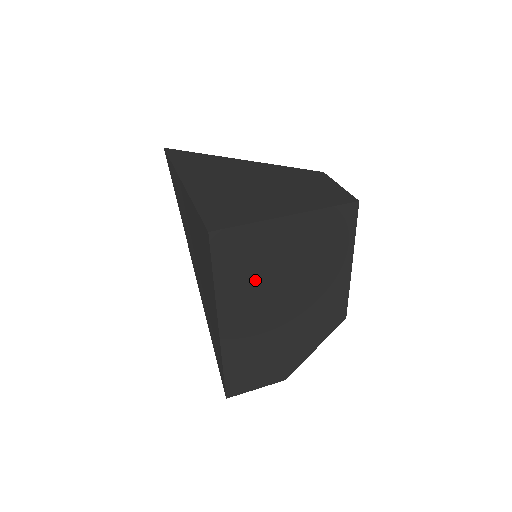
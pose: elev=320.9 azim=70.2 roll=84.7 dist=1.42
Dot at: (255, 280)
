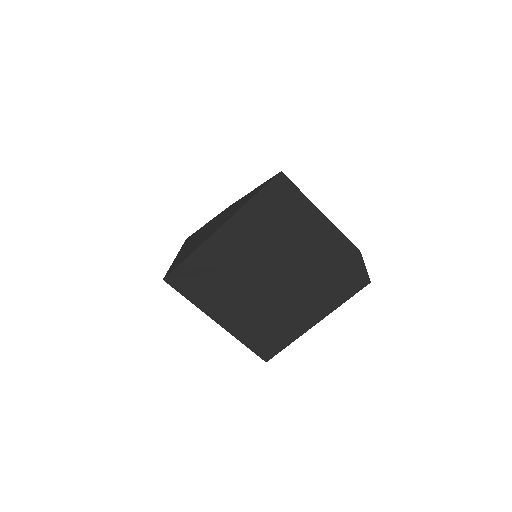
Dot at: occluded
